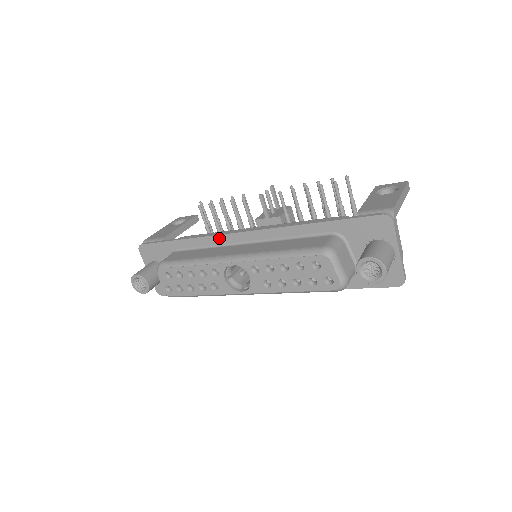
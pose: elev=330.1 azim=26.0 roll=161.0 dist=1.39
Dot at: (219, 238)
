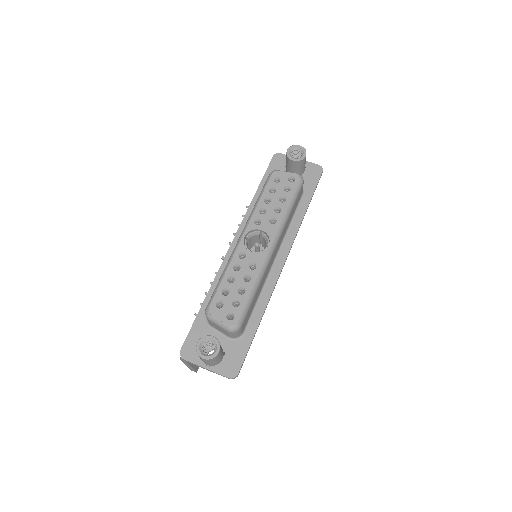
Dot at: (224, 265)
